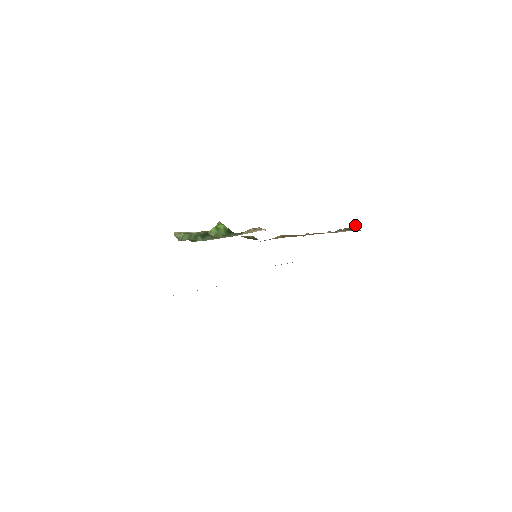
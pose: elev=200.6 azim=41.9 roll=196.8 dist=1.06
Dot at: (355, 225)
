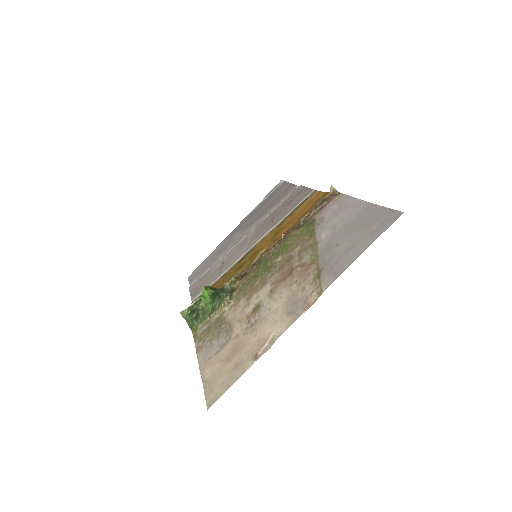
Dot at: (330, 188)
